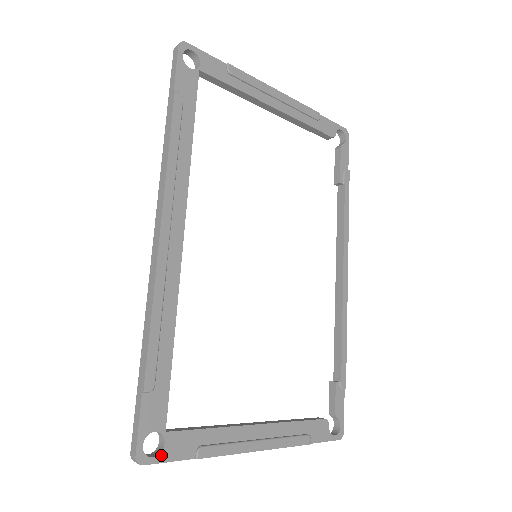
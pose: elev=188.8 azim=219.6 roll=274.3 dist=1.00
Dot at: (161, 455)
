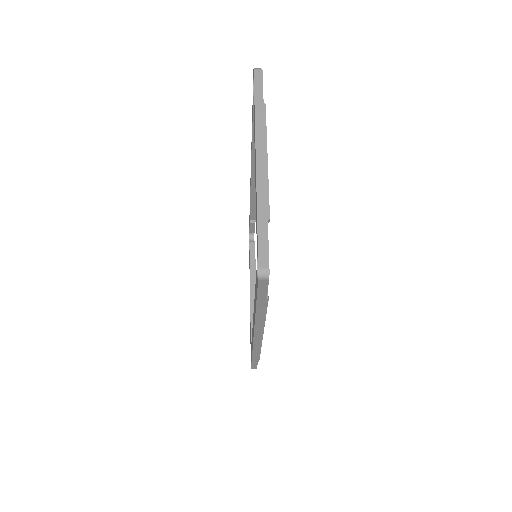
Dot at: occluded
